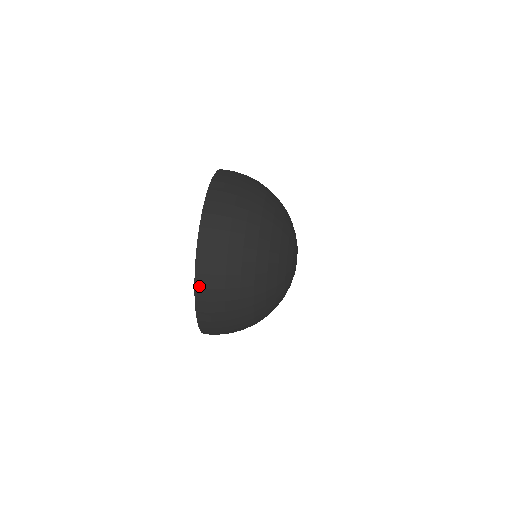
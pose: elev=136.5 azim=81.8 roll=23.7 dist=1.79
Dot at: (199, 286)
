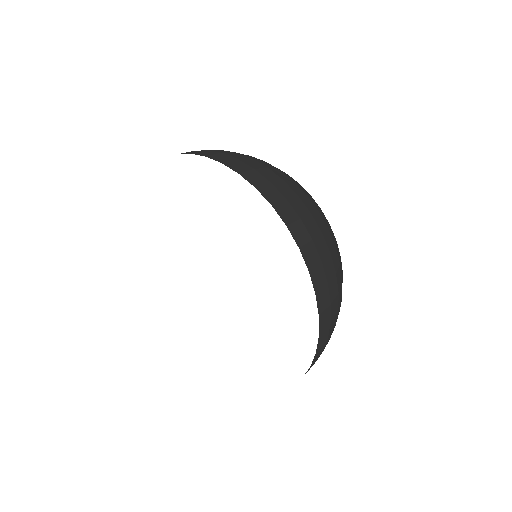
Dot at: occluded
